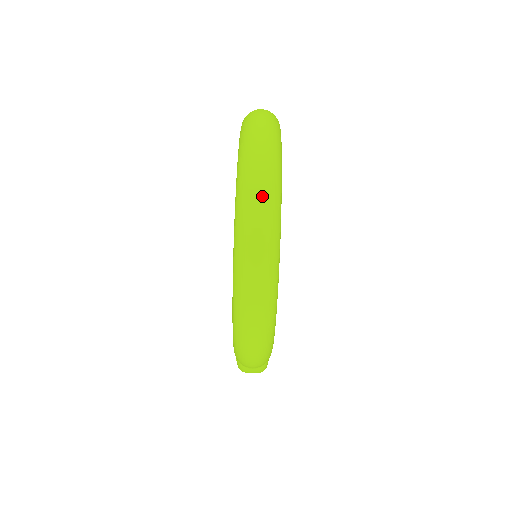
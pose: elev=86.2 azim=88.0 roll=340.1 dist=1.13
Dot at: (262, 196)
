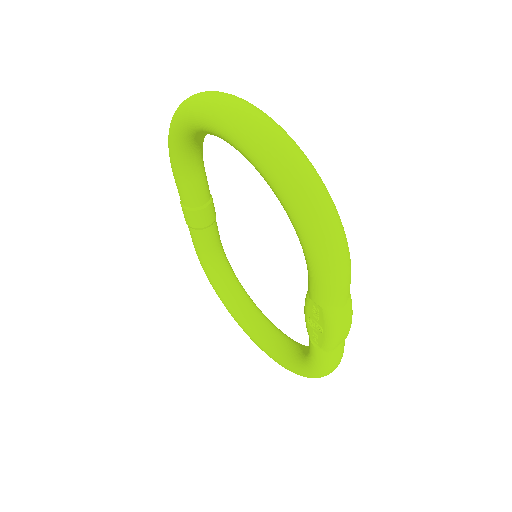
Dot at: (241, 103)
